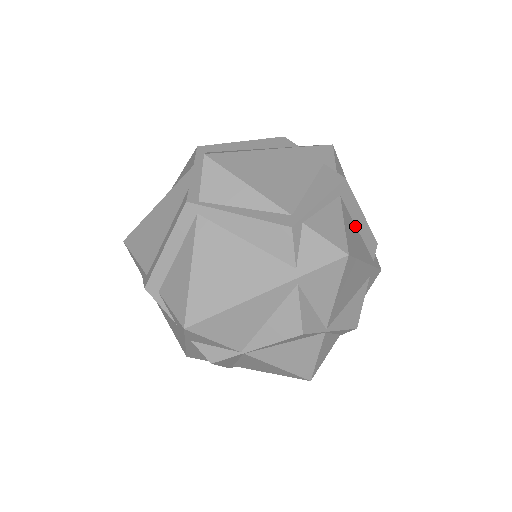
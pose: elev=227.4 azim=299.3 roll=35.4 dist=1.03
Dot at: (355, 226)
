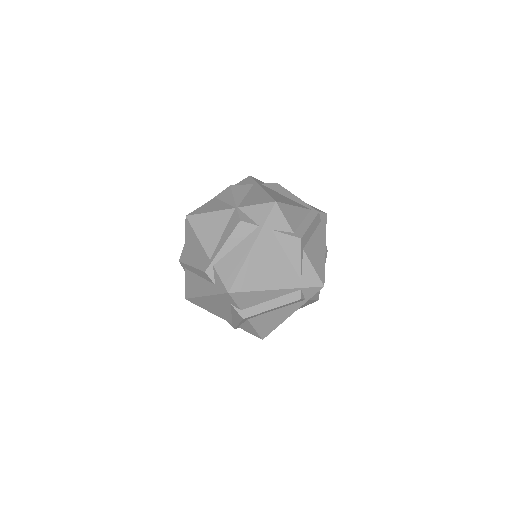
Dot at: (272, 311)
